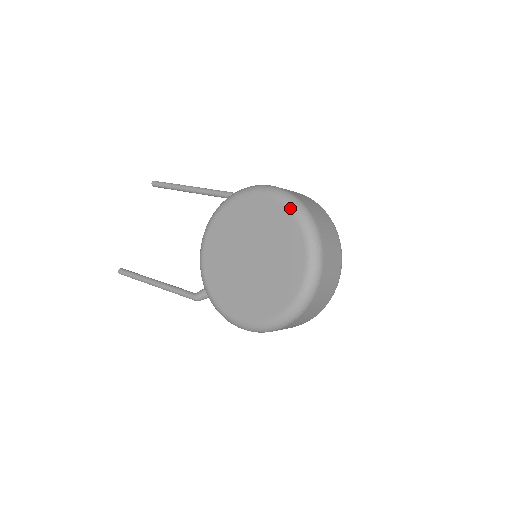
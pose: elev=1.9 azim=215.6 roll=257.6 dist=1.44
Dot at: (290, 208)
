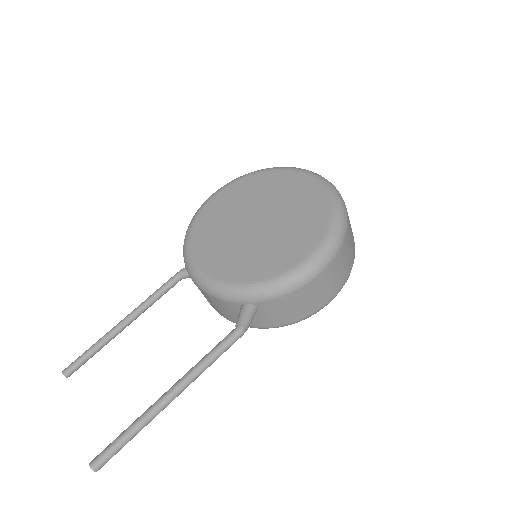
Dot at: (249, 174)
